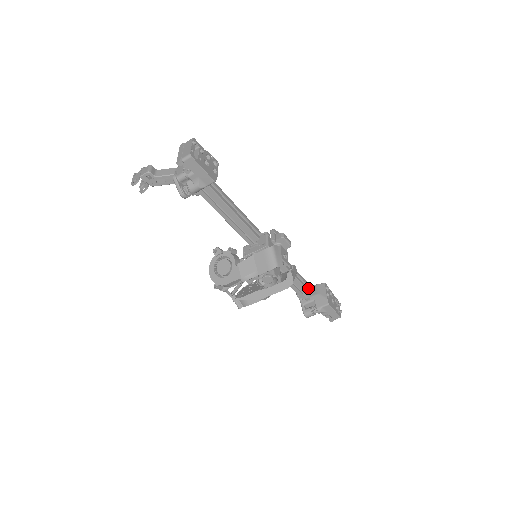
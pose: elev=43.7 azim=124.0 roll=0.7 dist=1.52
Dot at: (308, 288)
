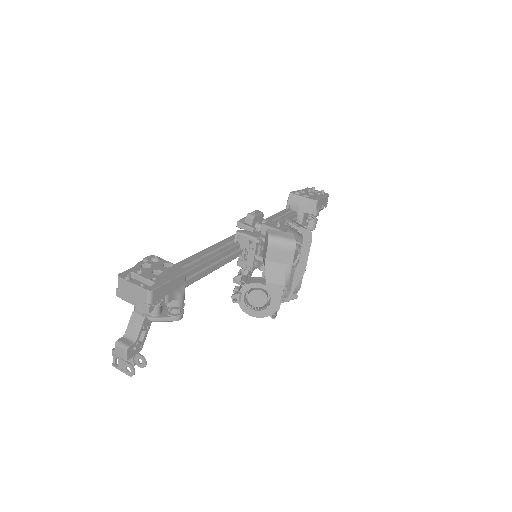
Dot at: (289, 213)
